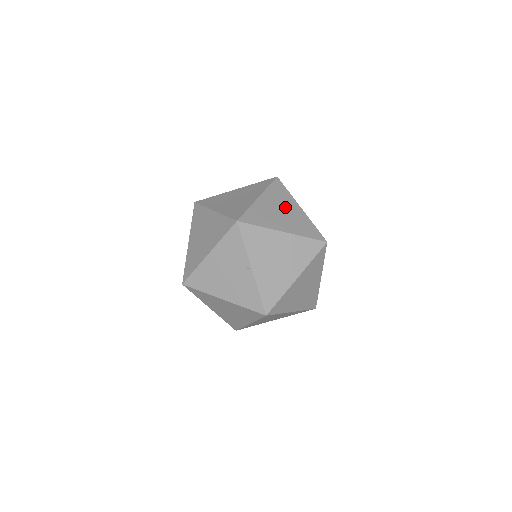
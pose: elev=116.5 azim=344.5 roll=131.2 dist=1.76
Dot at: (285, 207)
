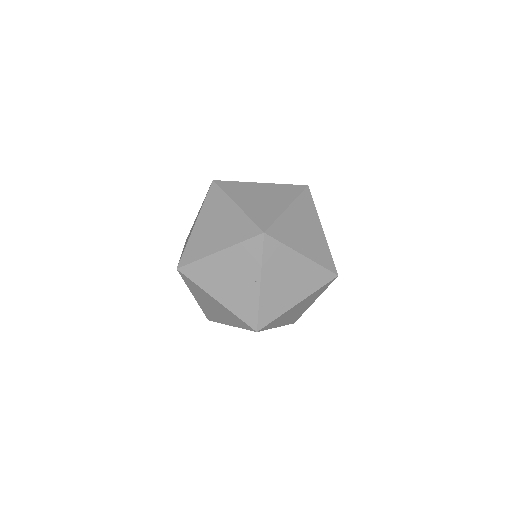
Dot at: (309, 225)
